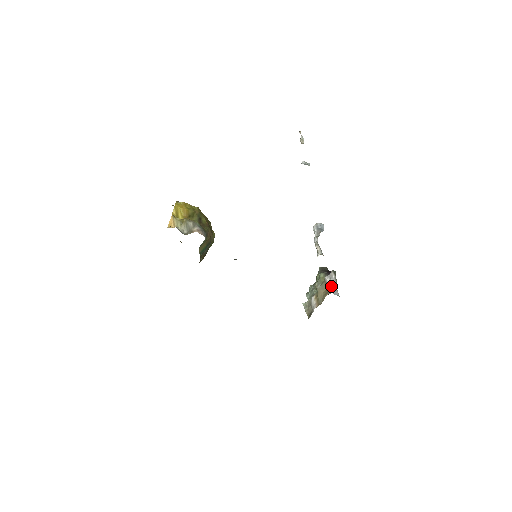
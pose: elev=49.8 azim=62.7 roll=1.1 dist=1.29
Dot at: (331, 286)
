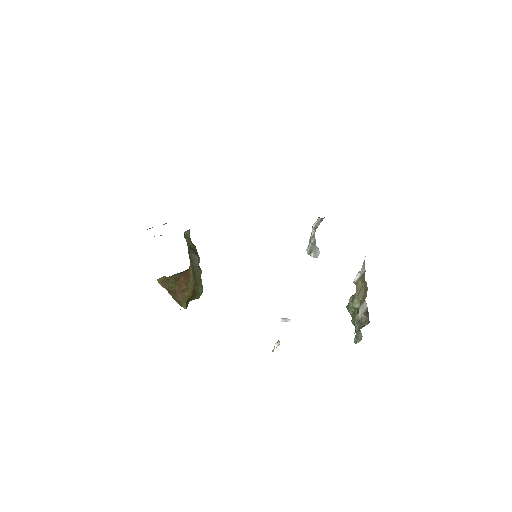
Dot at: occluded
